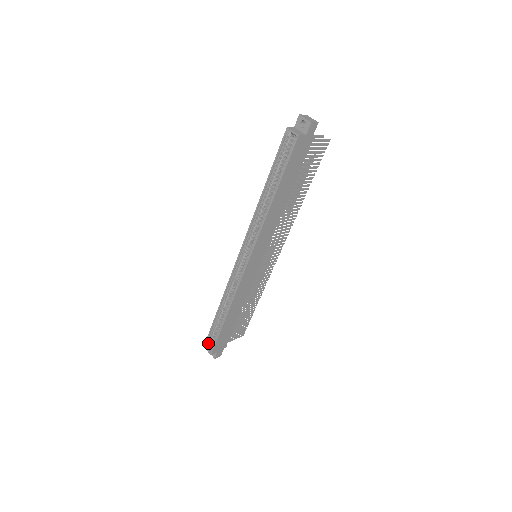
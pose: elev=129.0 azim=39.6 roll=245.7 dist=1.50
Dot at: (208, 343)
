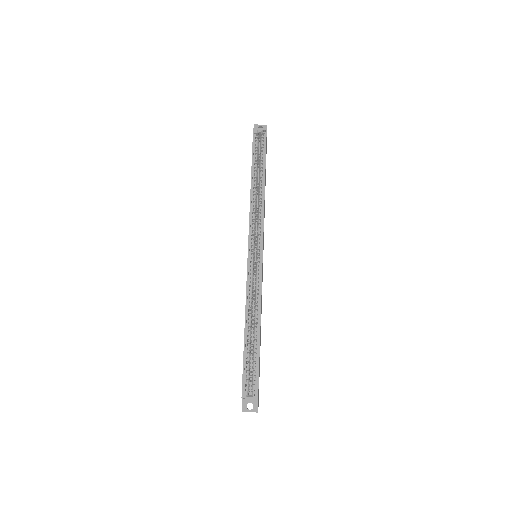
Dot at: (246, 388)
